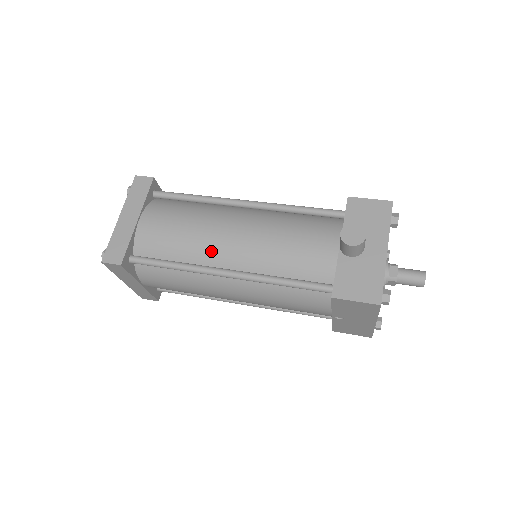
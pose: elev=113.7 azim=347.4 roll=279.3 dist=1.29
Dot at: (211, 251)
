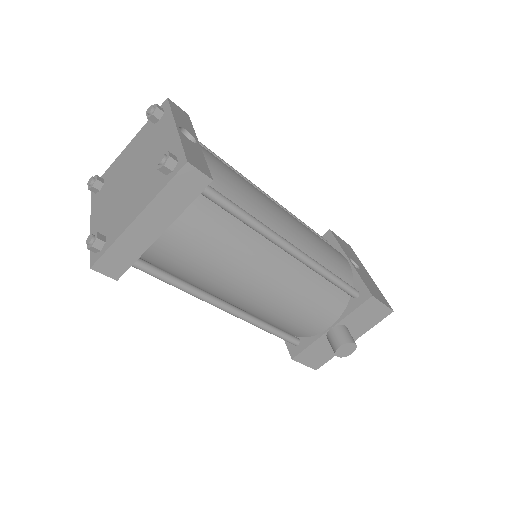
Dot at: (226, 291)
